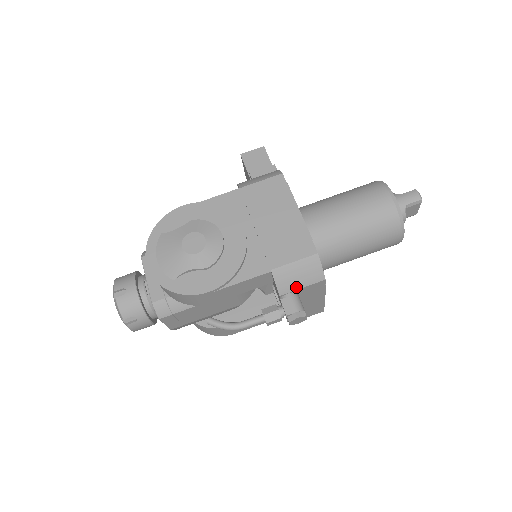
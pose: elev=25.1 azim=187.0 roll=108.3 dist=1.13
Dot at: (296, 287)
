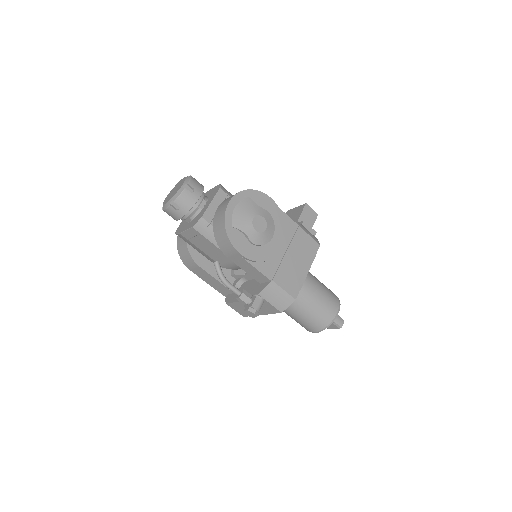
Dot at: (269, 300)
